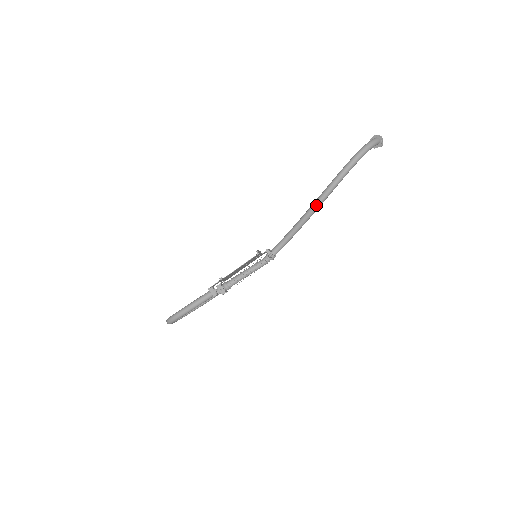
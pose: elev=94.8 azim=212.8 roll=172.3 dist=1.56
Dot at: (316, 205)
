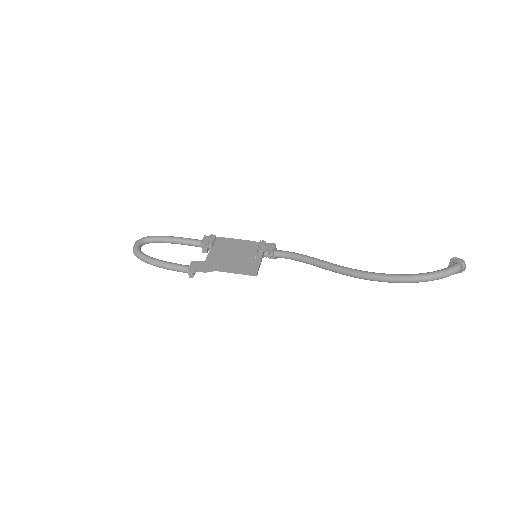
Dot at: (345, 274)
